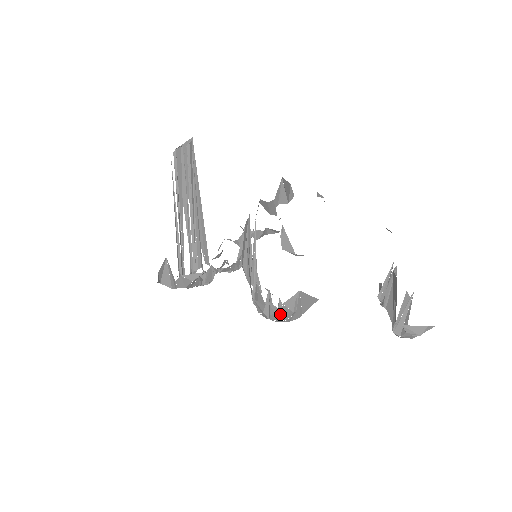
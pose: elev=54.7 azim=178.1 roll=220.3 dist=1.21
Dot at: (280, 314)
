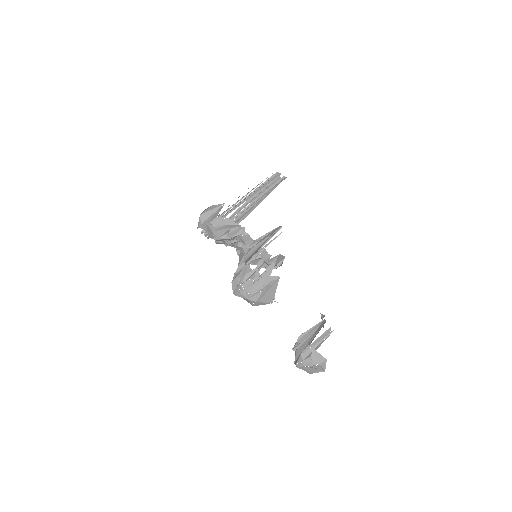
Dot at: (254, 284)
